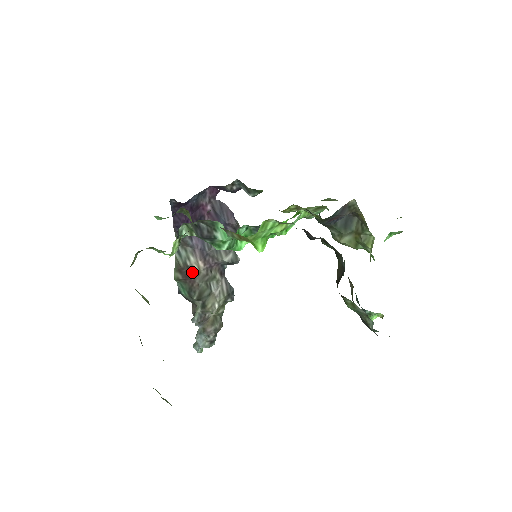
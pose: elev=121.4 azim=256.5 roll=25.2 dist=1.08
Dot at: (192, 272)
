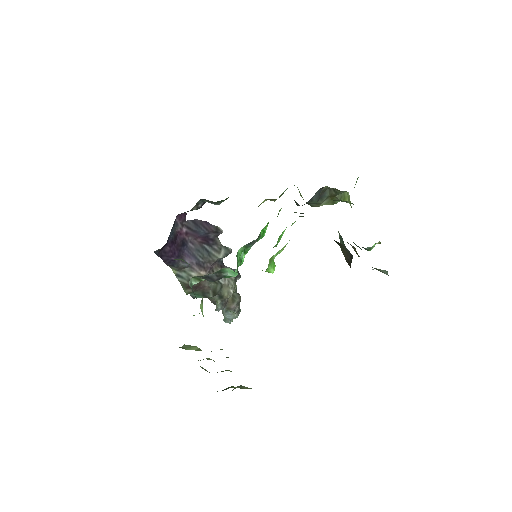
Dot at: occluded
